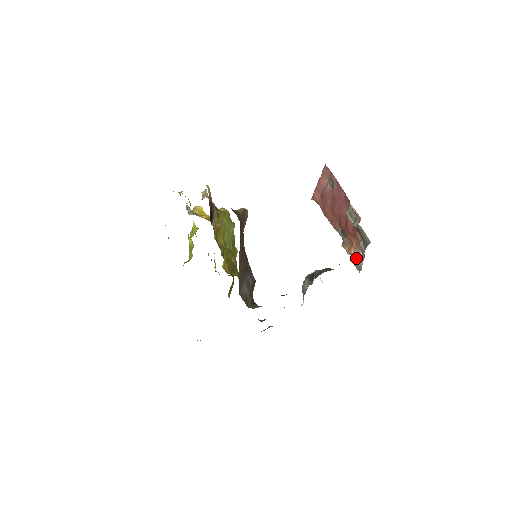
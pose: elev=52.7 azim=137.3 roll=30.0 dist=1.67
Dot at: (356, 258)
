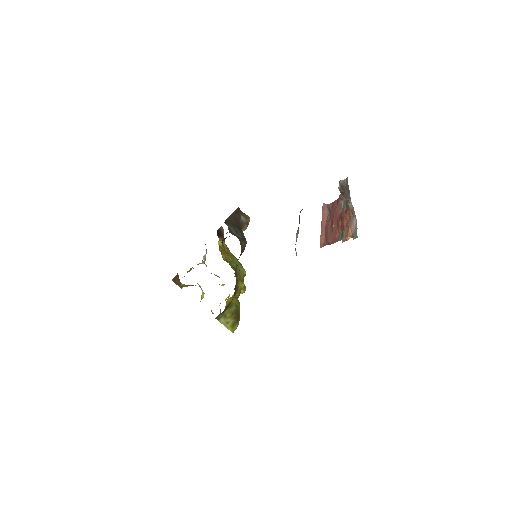
Dot at: (353, 231)
